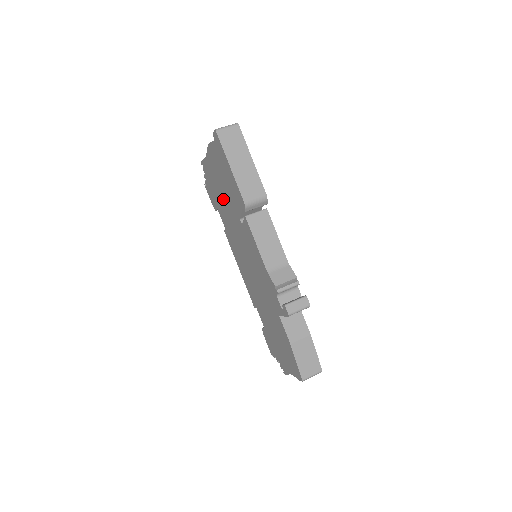
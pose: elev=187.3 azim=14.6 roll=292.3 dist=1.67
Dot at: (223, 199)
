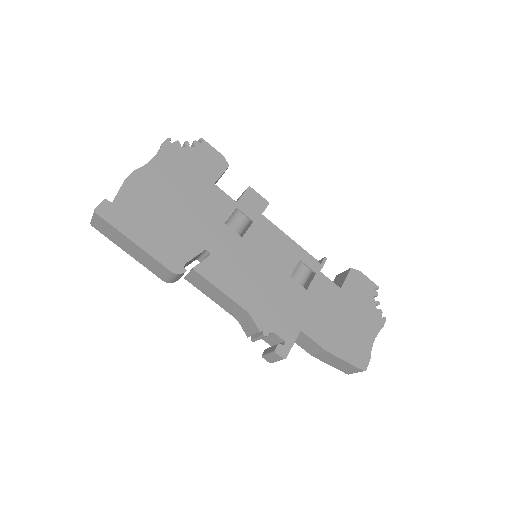
Dot at: occluded
